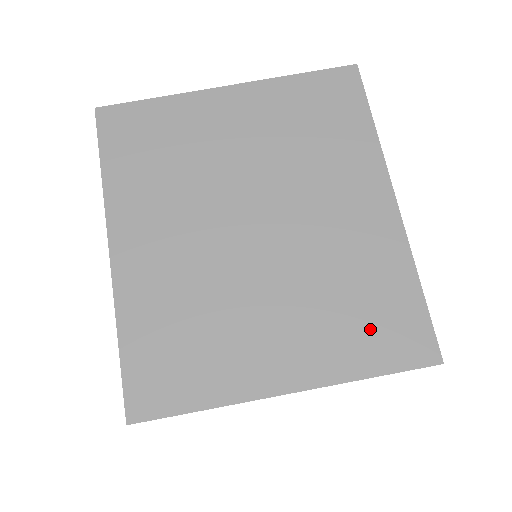
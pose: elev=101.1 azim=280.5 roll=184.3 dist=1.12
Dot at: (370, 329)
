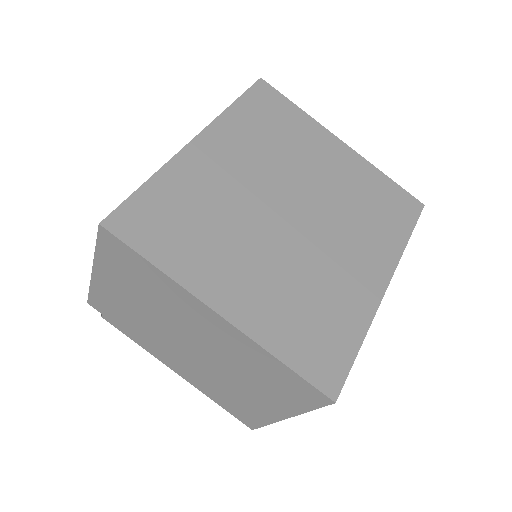
Dot at: (307, 334)
